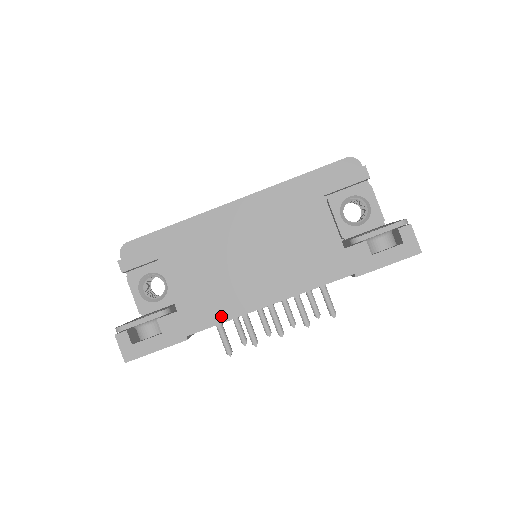
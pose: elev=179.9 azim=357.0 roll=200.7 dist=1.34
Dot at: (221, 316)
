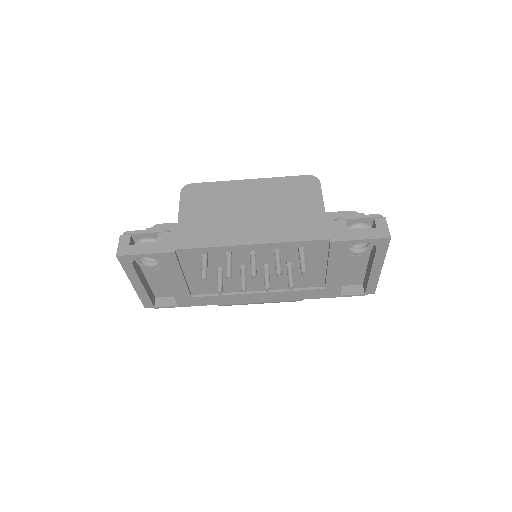
Dot at: (210, 242)
